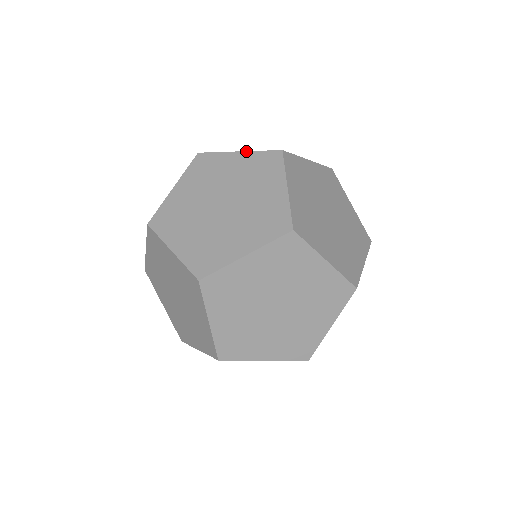
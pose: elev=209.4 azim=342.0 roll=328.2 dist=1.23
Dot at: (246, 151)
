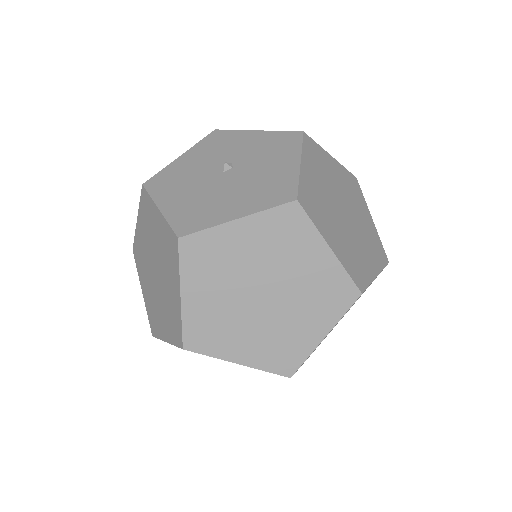
Dot at: (248, 216)
